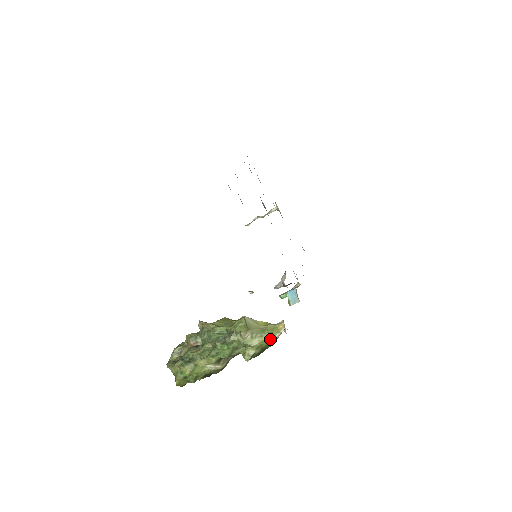
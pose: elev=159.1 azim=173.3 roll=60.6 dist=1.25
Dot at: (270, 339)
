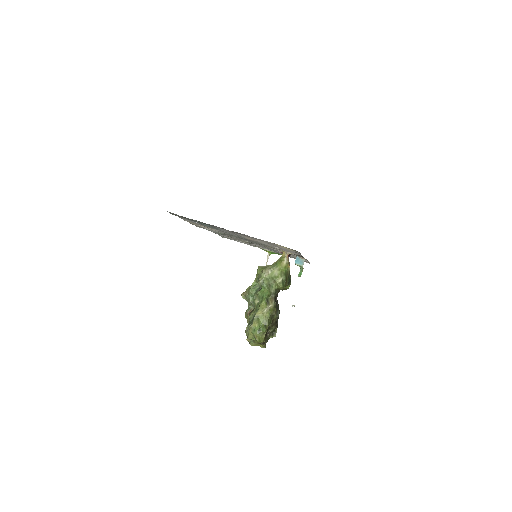
Dot at: (283, 264)
